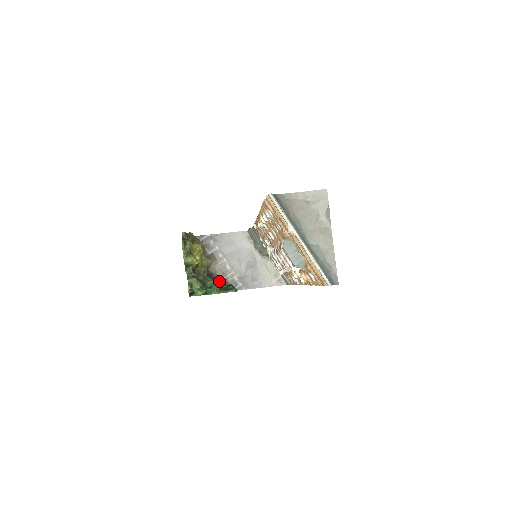
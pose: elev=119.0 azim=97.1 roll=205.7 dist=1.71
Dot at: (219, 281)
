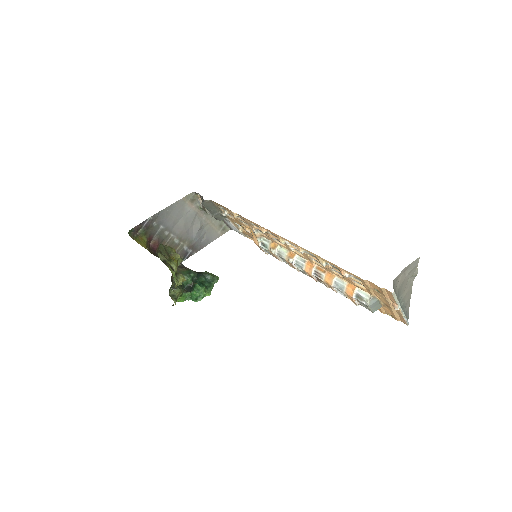
Dot at: (194, 275)
